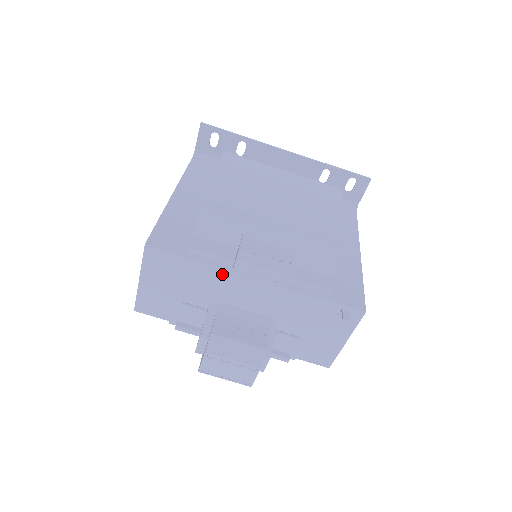
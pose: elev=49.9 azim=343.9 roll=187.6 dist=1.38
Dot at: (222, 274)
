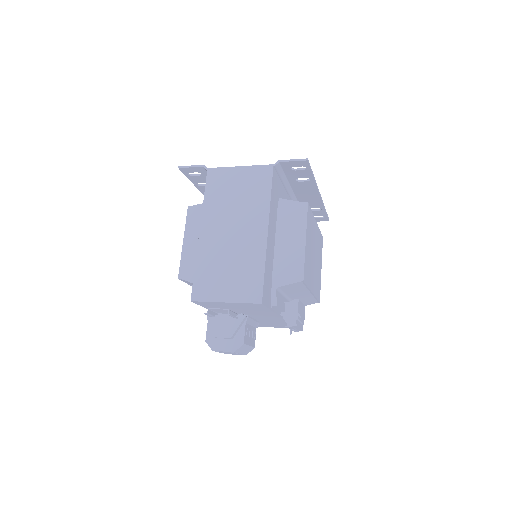
Dot at: (271, 314)
